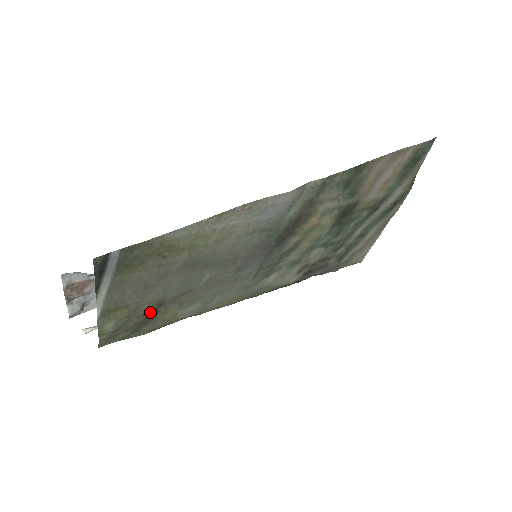
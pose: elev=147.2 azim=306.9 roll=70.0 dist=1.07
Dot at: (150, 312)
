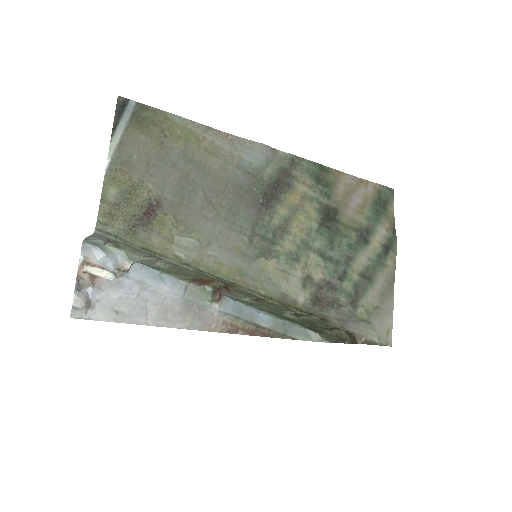
Dot at: (149, 208)
